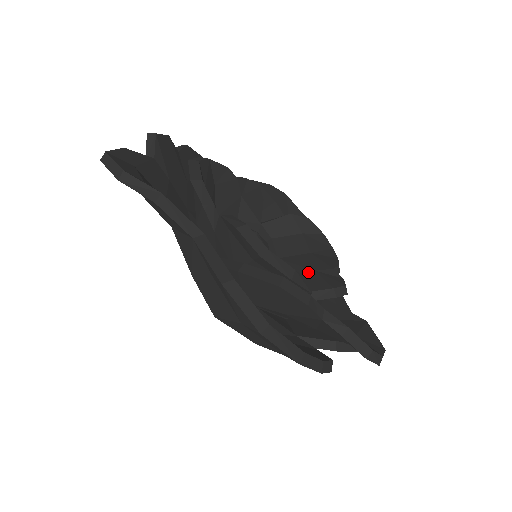
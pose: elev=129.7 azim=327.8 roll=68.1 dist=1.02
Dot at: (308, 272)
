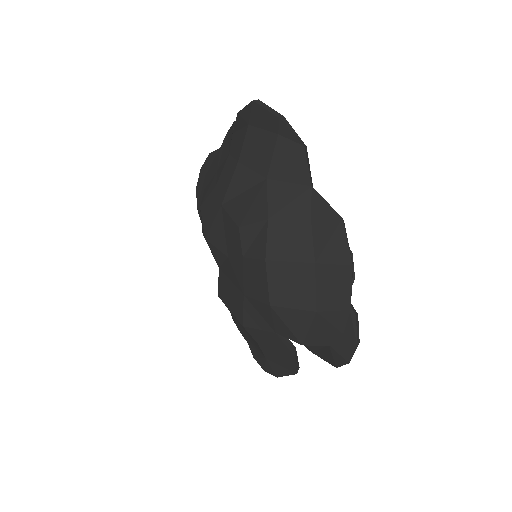
Dot at: occluded
